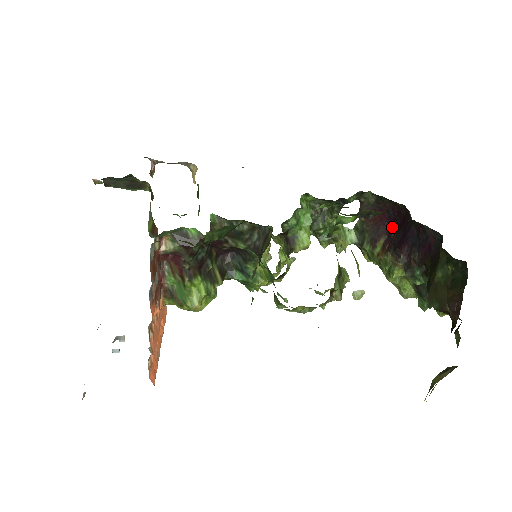
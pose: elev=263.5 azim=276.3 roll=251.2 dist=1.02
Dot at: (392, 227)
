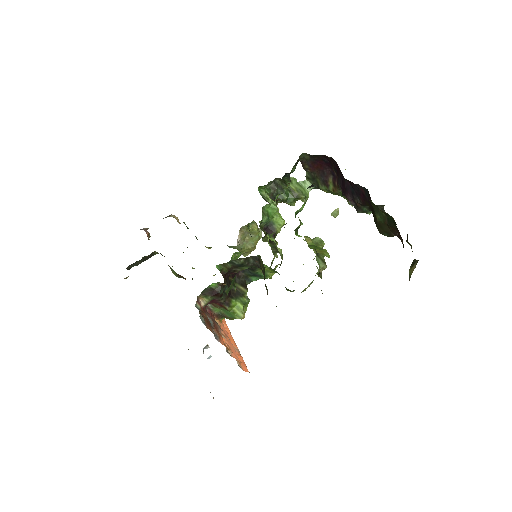
Dot at: (332, 169)
